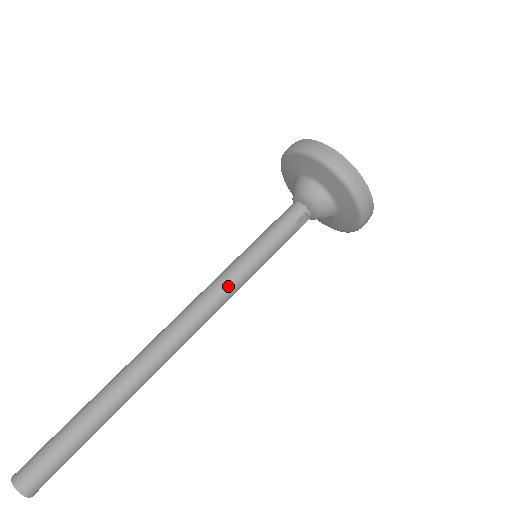
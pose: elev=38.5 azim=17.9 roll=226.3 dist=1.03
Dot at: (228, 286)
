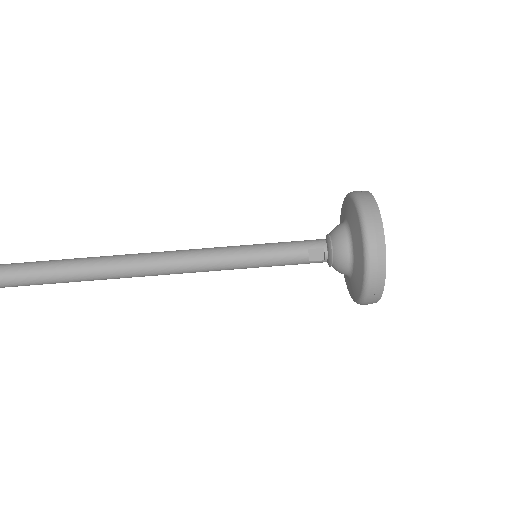
Dot at: (212, 255)
